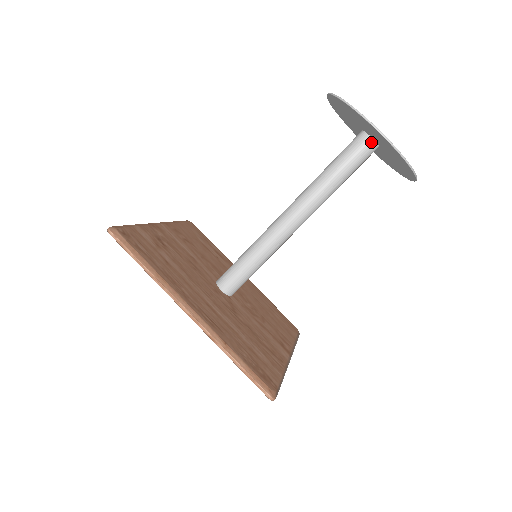
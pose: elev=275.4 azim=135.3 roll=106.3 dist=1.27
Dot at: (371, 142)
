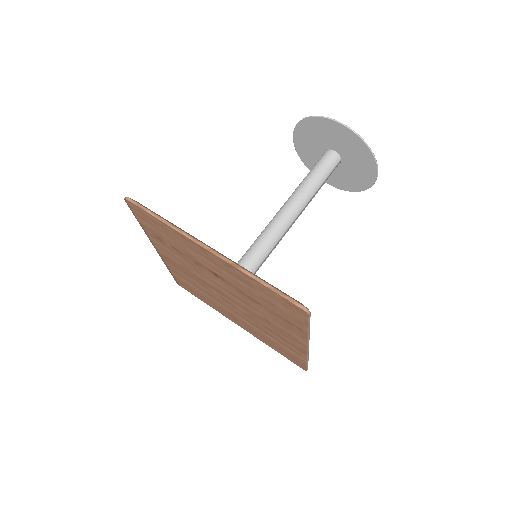
Dot at: (335, 154)
